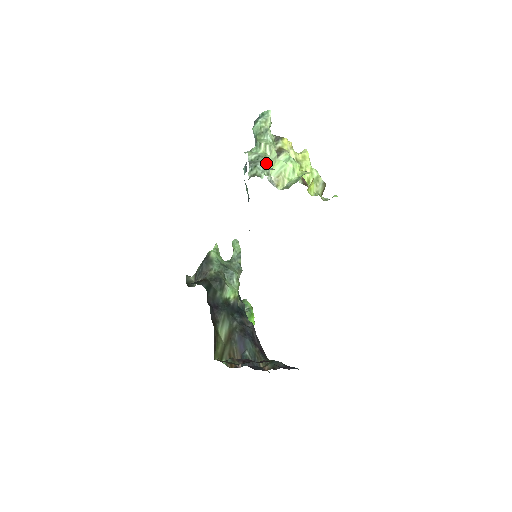
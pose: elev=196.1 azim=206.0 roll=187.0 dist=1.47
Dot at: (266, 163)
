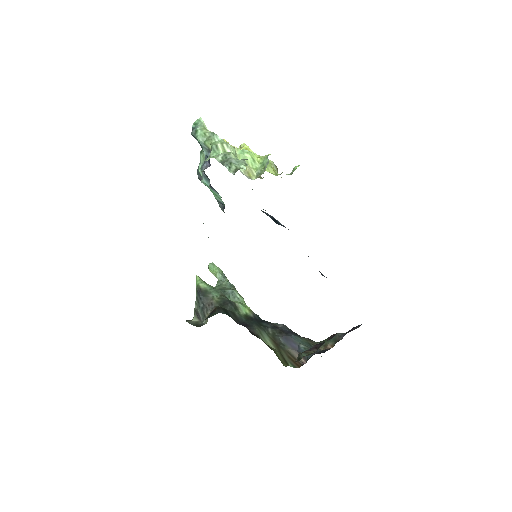
Dot at: (236, 157)
